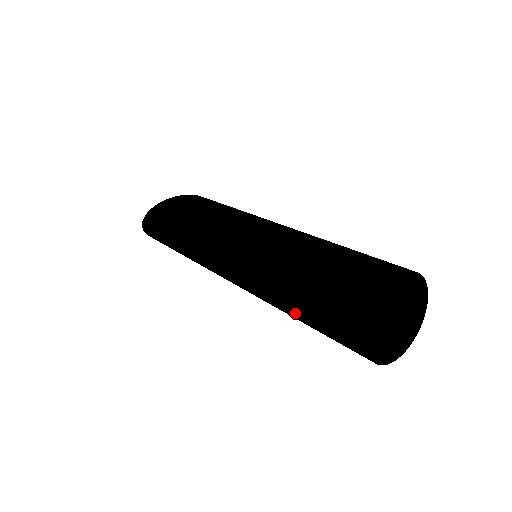
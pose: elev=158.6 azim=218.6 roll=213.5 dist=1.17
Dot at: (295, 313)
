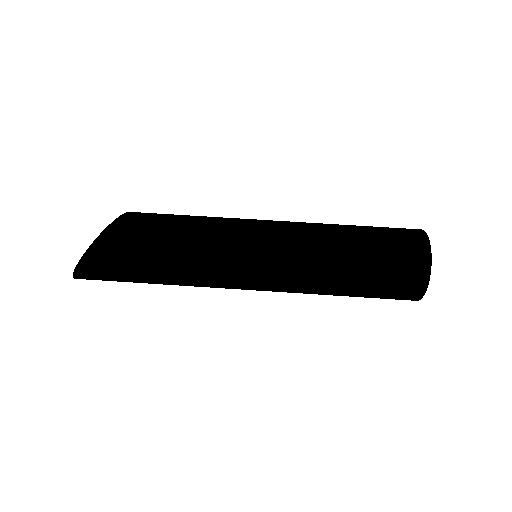
Dot at: occluded
